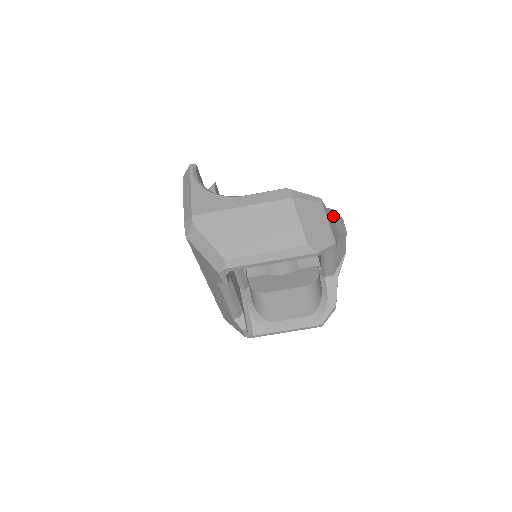
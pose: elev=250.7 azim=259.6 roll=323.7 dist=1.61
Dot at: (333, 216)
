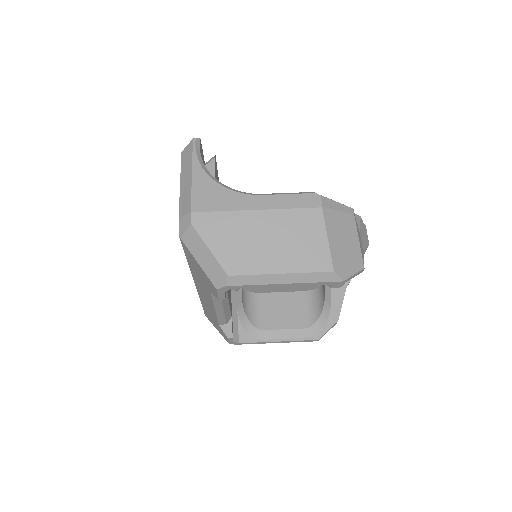
Dot at: occluded
